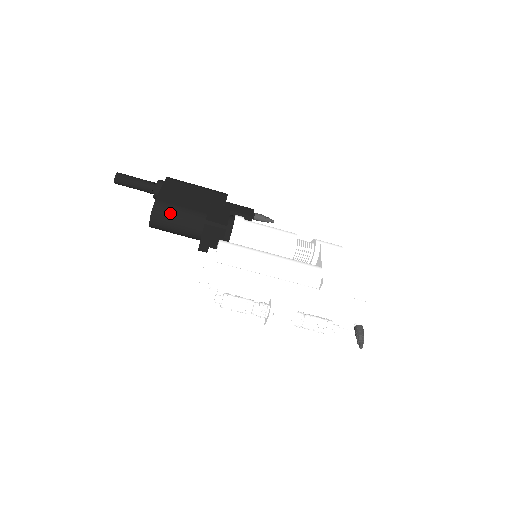
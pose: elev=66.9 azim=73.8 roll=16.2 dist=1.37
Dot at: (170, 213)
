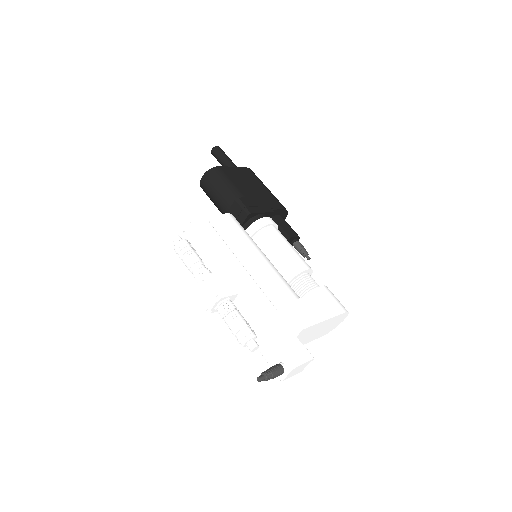
Dot at: (219, 180)
